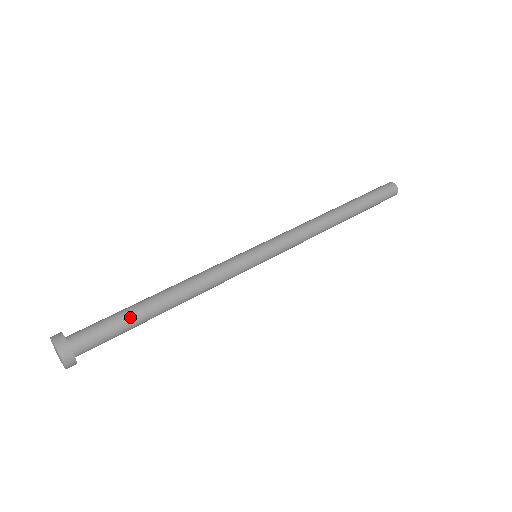
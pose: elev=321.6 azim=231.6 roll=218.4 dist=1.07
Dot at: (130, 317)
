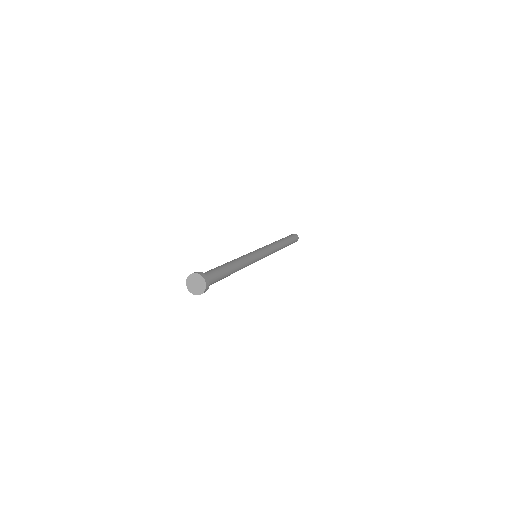
Dot at: (224, 275)
